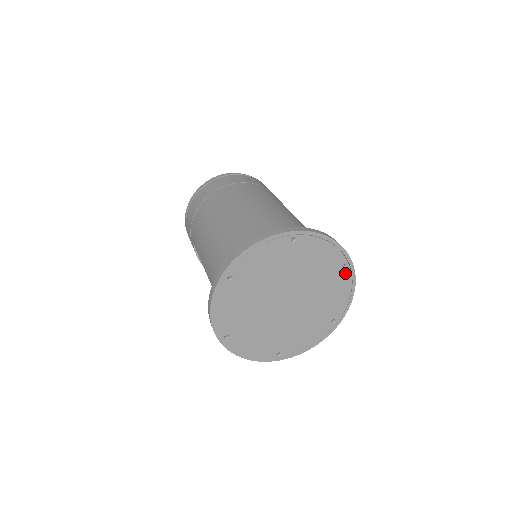
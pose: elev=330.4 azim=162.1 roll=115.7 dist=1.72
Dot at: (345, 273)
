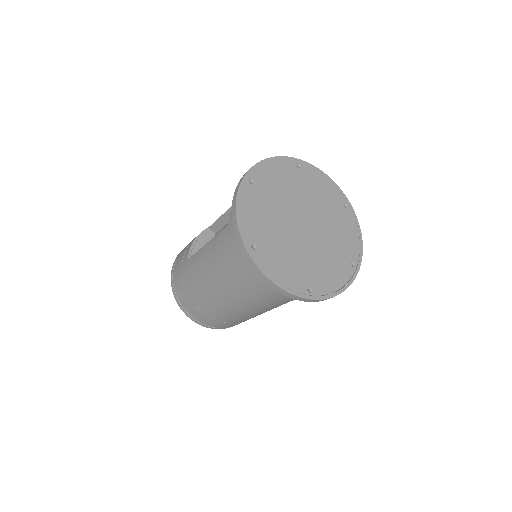
Dot at: (349, 270)
